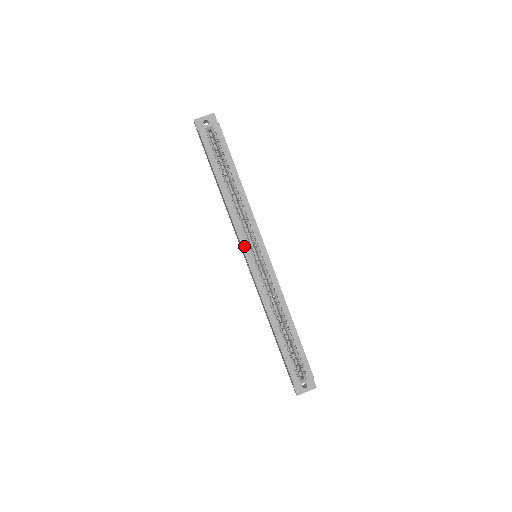
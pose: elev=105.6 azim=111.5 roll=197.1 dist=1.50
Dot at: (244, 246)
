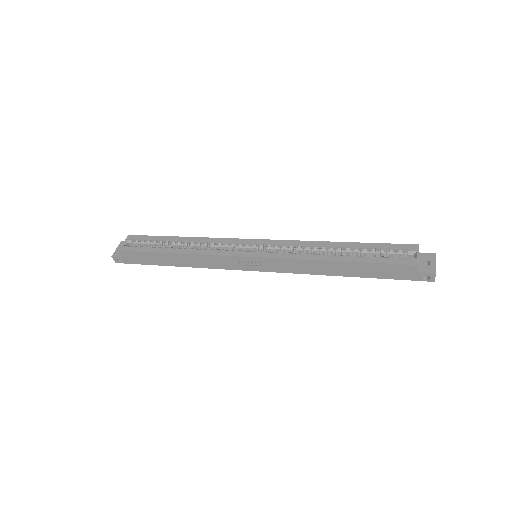
Dot at: (236, 254)
